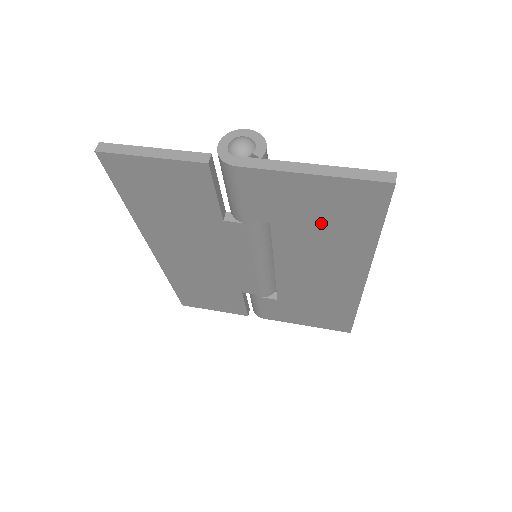
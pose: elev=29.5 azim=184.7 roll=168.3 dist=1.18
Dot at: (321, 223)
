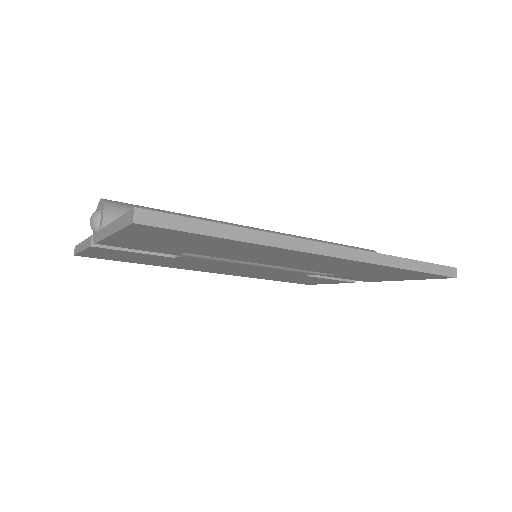
Dot at: (195, 246)
